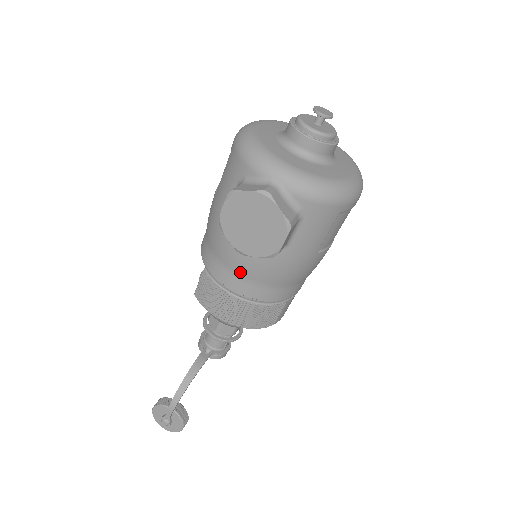
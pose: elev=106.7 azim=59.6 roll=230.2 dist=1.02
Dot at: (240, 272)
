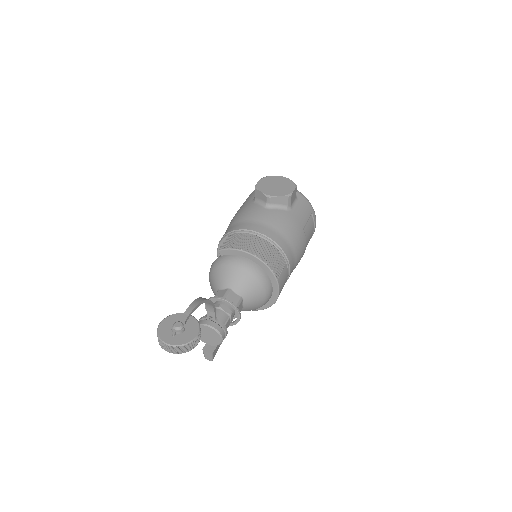
Dot at: (262, 221)
